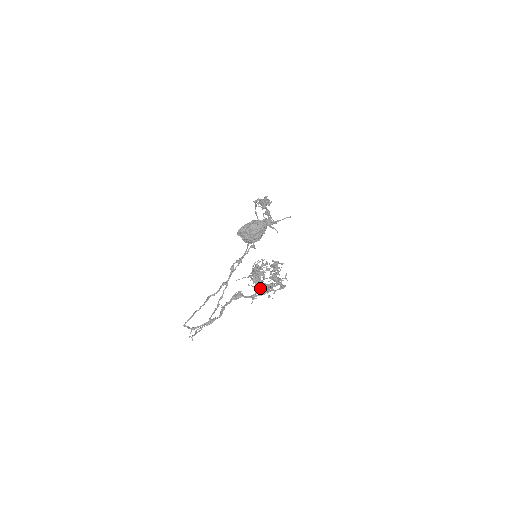
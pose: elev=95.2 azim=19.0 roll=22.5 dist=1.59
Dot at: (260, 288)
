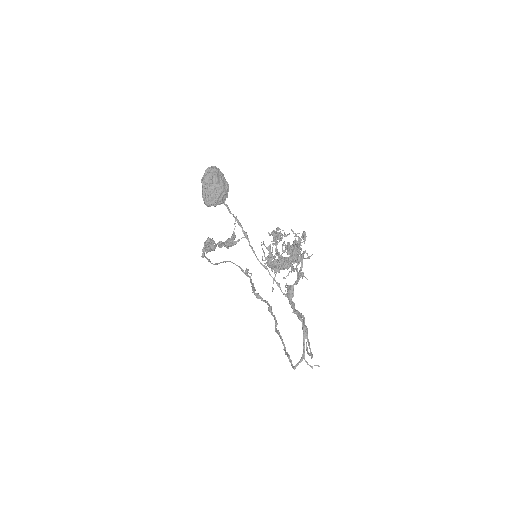
Dot at: (293, 262)
